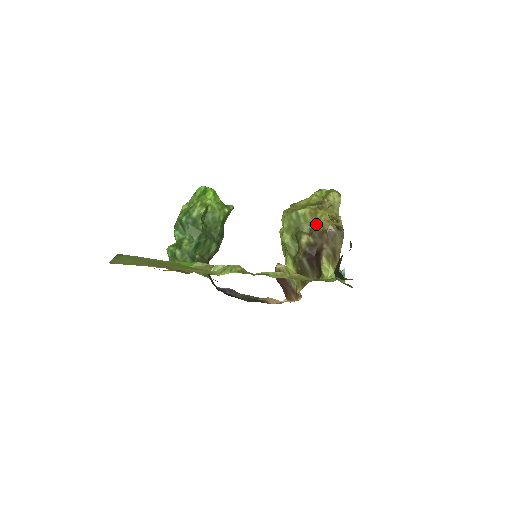
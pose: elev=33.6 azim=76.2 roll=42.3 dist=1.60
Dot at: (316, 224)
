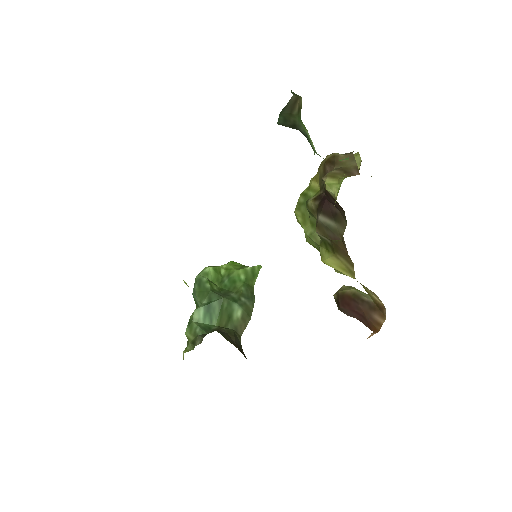
Dot at: (319, 176)
